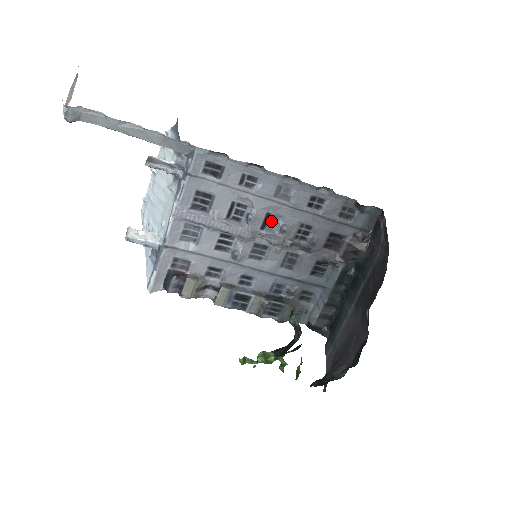
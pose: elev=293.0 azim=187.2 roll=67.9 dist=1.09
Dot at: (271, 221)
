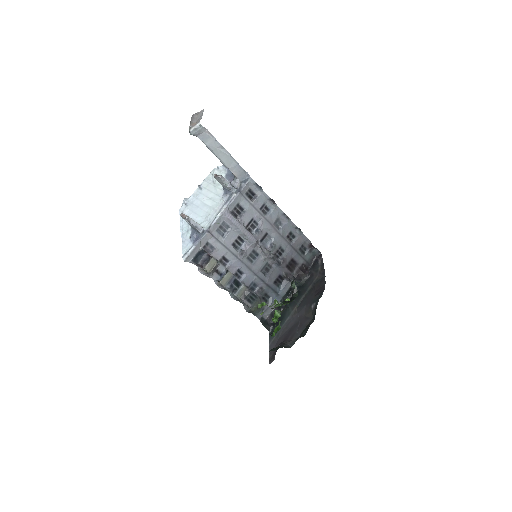
Dot at: (266, 239)
